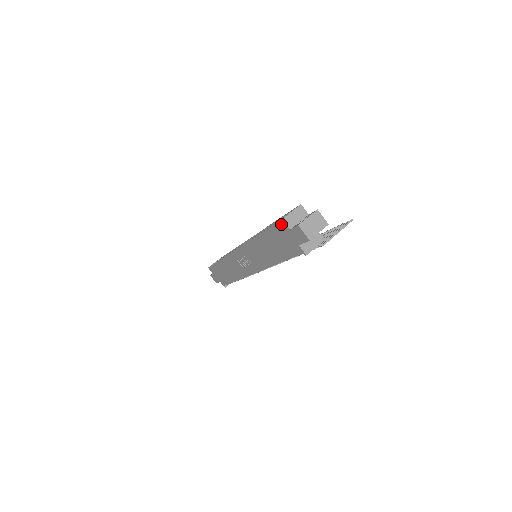
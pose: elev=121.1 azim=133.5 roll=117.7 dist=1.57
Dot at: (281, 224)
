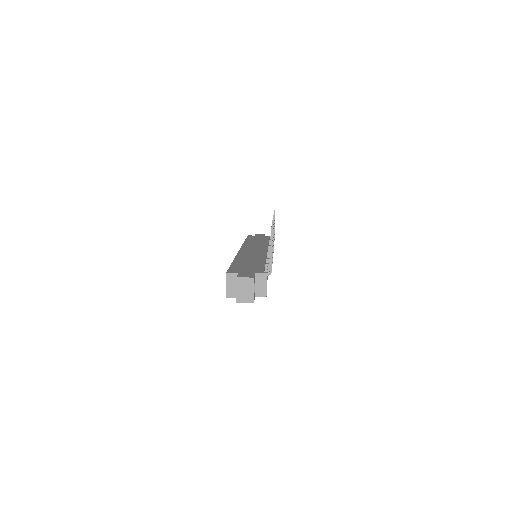
Dot at: occluded
